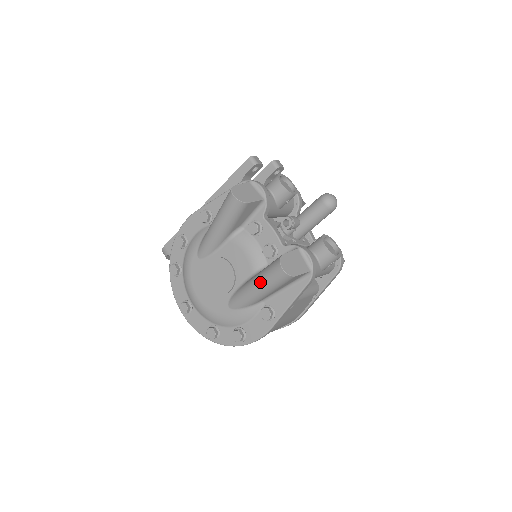
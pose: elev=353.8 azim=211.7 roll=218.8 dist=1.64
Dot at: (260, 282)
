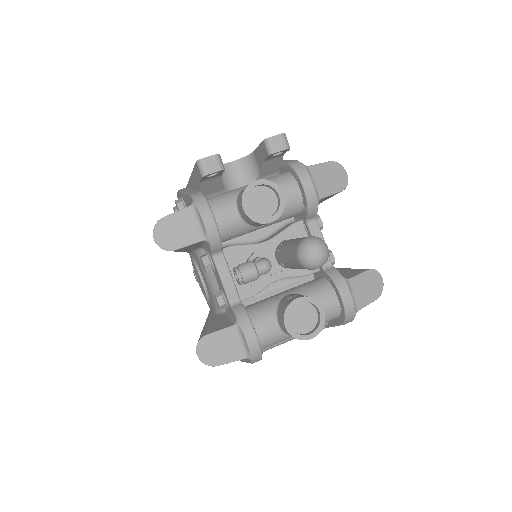
Dot at: occluded
